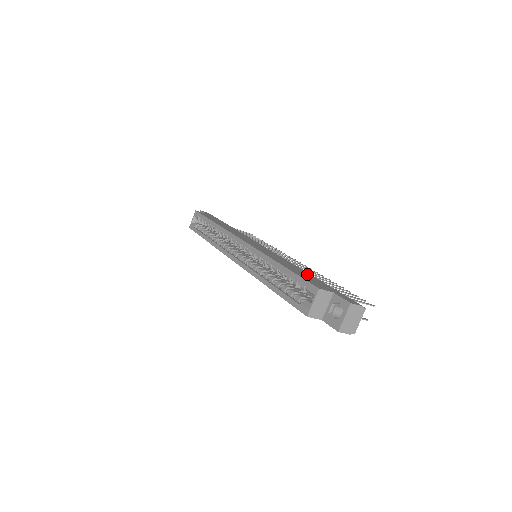
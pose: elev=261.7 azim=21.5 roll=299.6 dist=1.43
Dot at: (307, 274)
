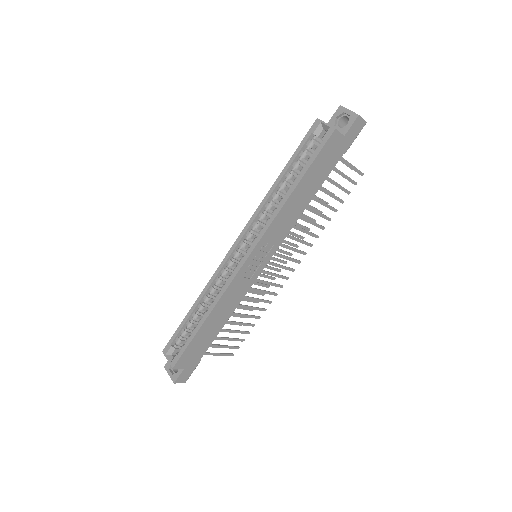
Dot at: occluded
